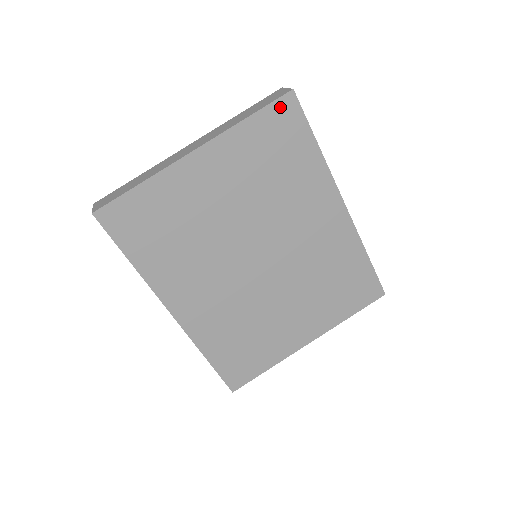
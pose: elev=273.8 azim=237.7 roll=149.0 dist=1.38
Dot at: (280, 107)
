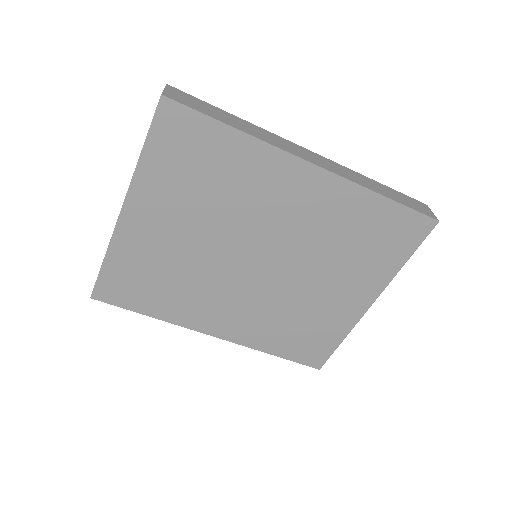
Dot at: (163, 121)
